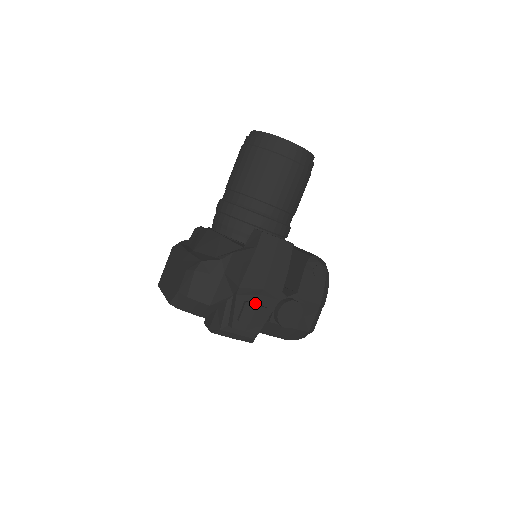
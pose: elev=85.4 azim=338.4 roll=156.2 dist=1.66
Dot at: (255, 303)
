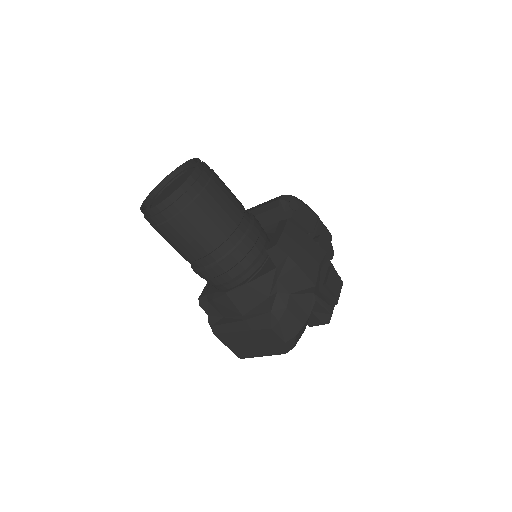
Dot at: (325, 276)
